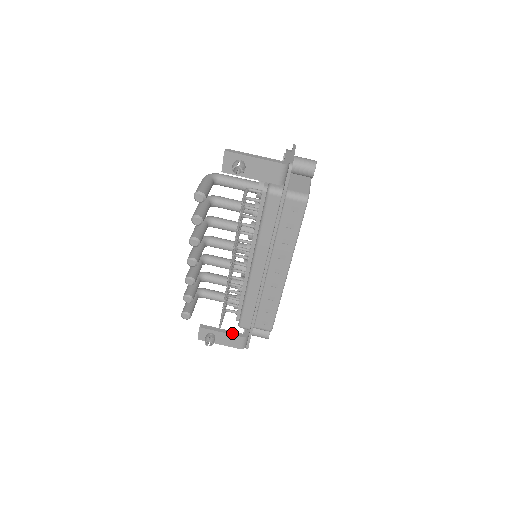
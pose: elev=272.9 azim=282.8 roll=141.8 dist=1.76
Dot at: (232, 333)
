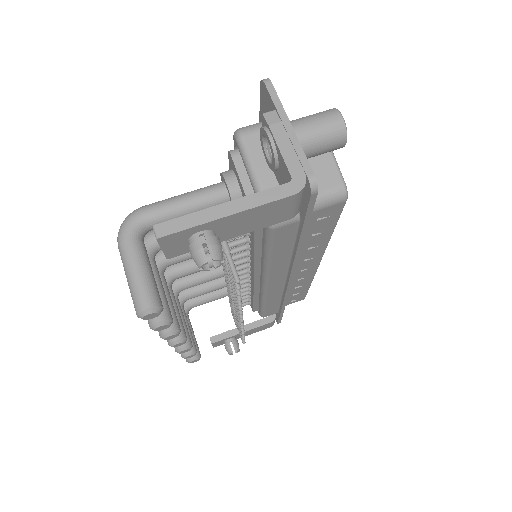
Dot at: (255, 325)
